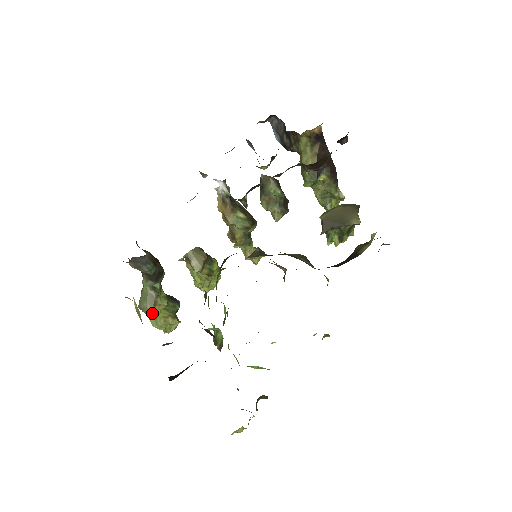
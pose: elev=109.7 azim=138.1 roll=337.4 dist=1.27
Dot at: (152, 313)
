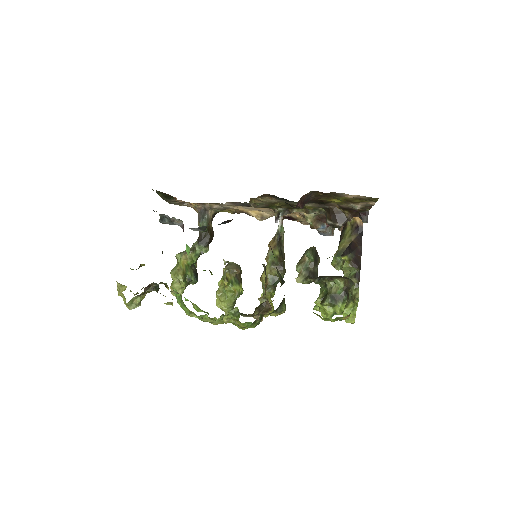
Dot at: (178, 256)
